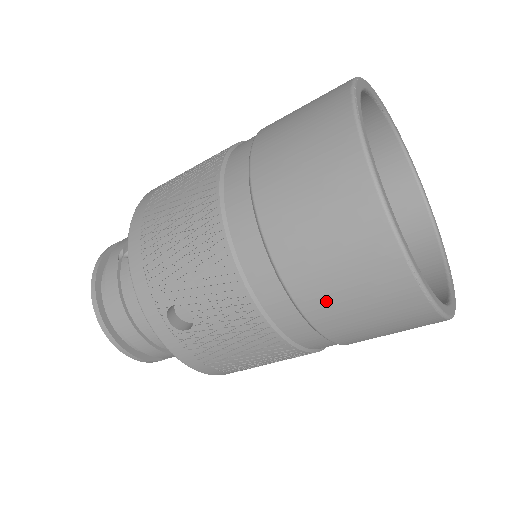
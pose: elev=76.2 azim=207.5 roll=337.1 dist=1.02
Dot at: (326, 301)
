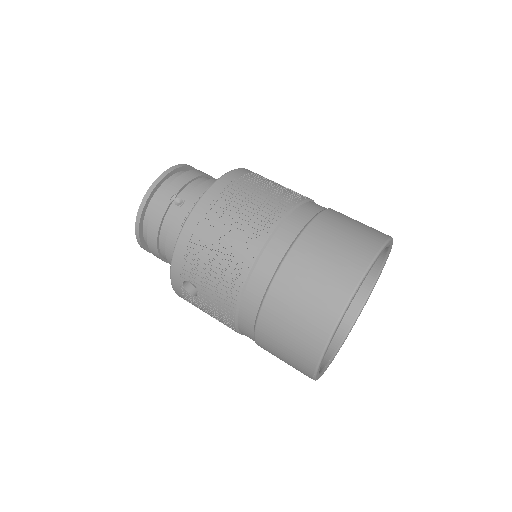
Dot at: (269, 347)
